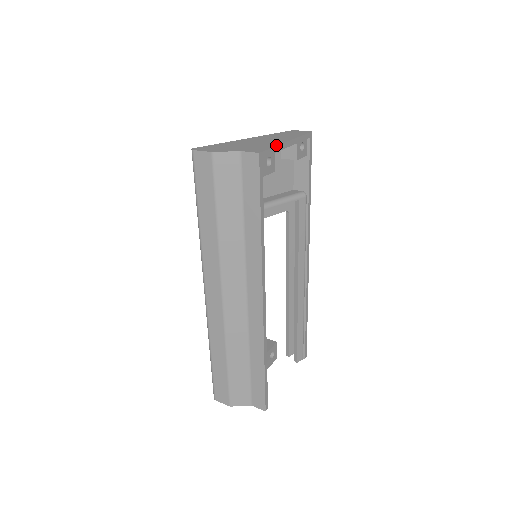
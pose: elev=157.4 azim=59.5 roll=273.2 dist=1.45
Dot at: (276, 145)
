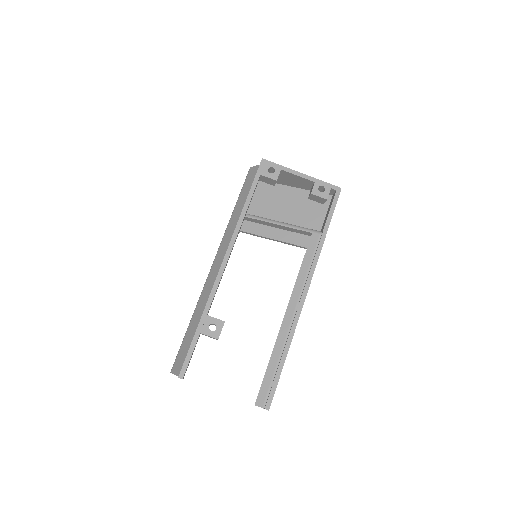
Dot at: (286, 167)
